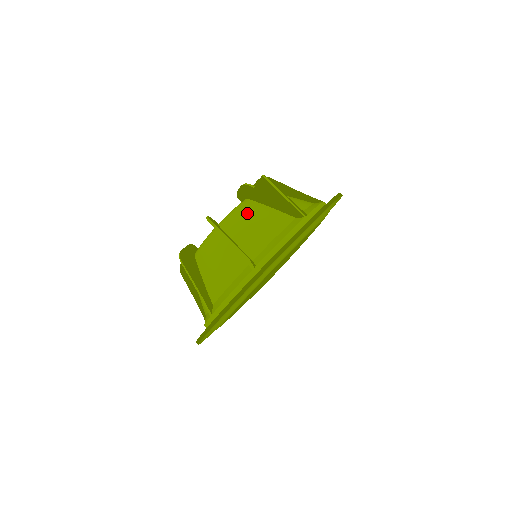
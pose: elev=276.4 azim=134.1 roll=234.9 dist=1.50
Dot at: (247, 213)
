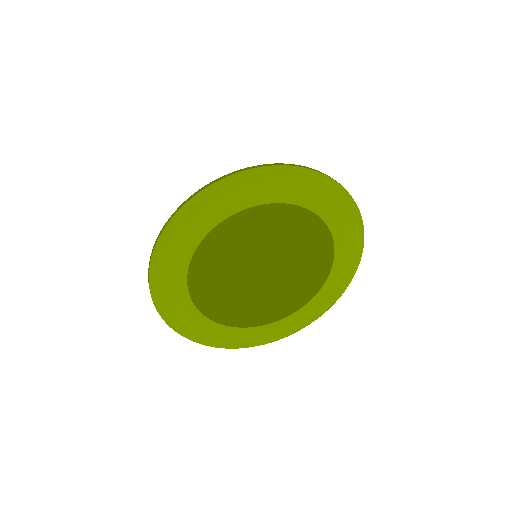
Dot at: occluded
